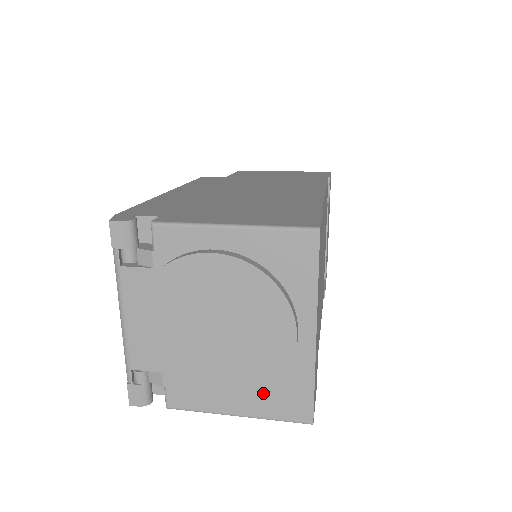
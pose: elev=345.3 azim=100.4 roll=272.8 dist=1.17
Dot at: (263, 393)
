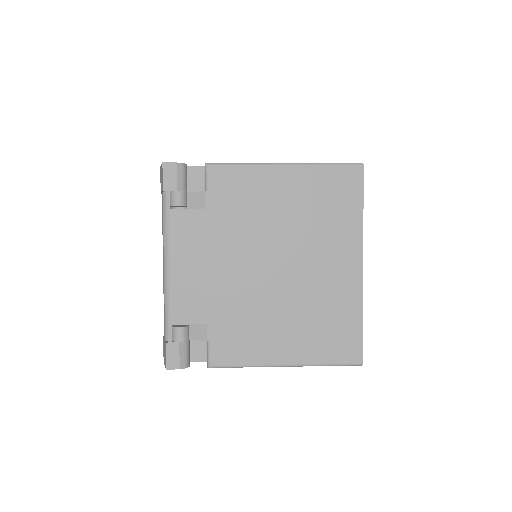
Dot at: (316, 330)
